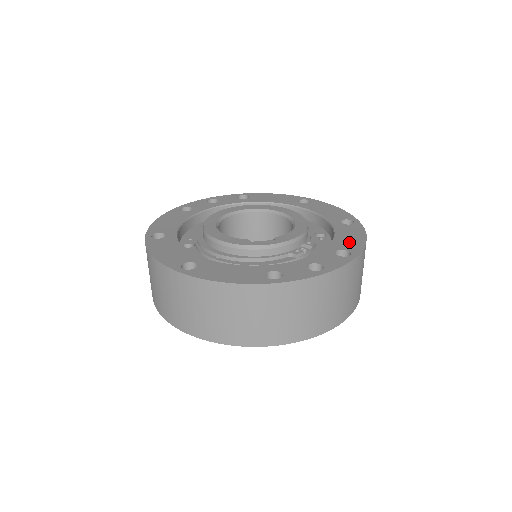
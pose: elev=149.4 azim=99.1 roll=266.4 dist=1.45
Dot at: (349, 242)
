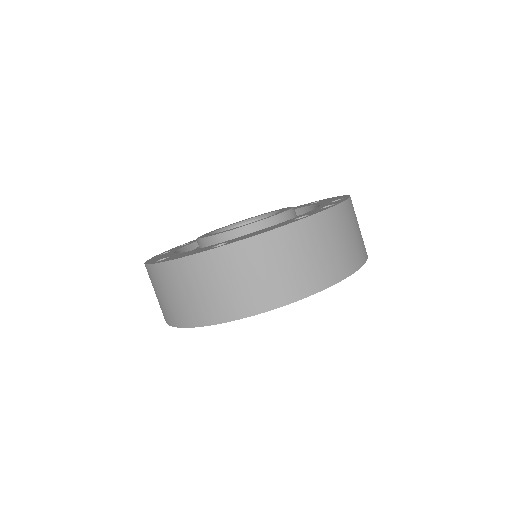
Dot at: (333, 199)
